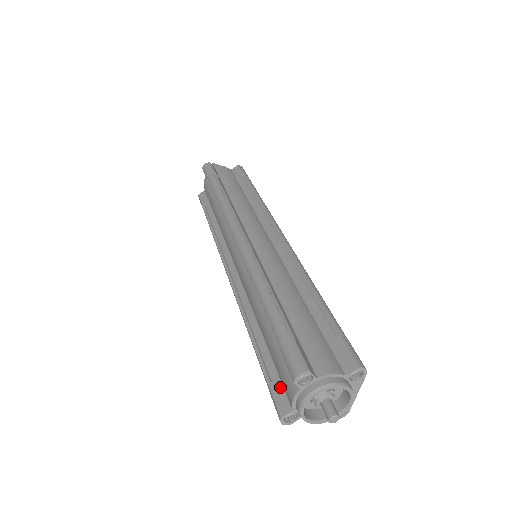
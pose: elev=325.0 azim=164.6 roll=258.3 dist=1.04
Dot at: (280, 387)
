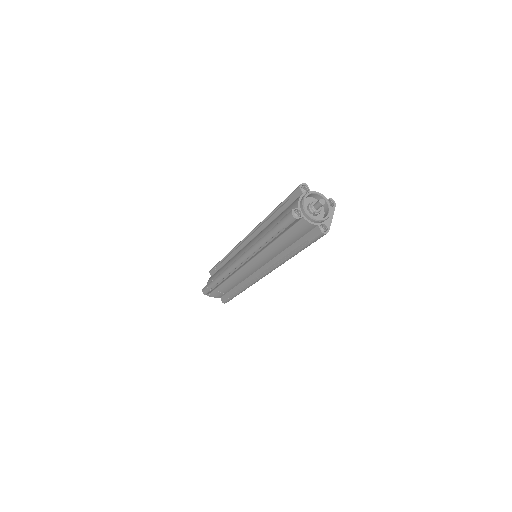
Dot at: occluded
